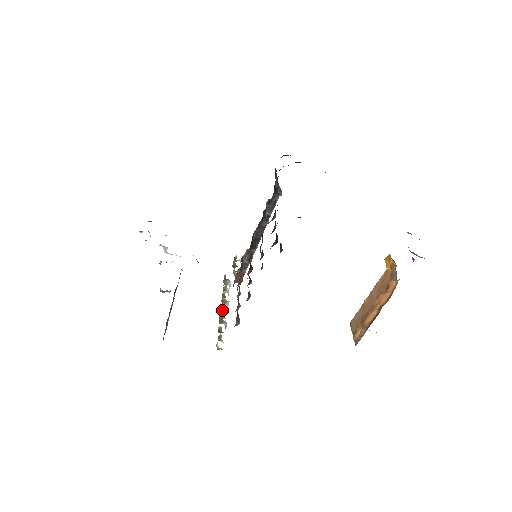
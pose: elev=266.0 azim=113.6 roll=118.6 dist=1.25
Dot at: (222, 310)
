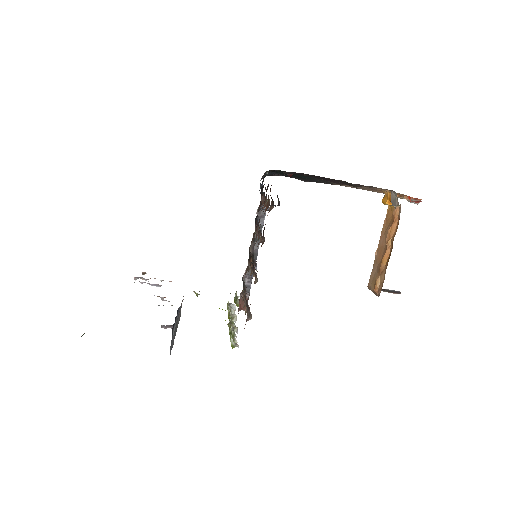
Dot at: occluded
